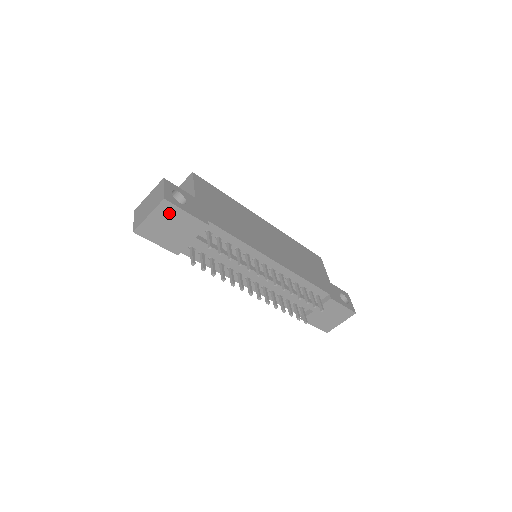
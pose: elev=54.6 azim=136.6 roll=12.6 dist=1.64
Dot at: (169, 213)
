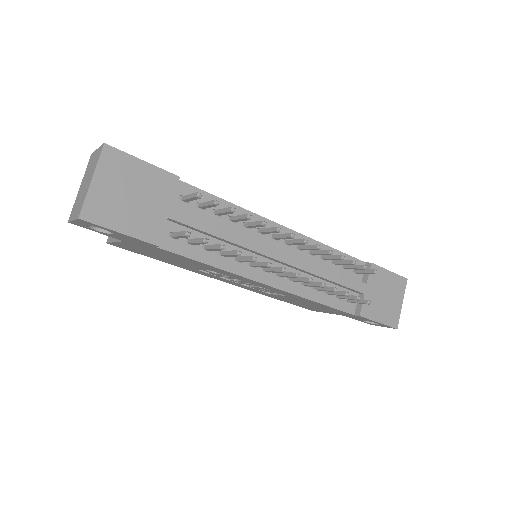
Dot at: (120, 168)
